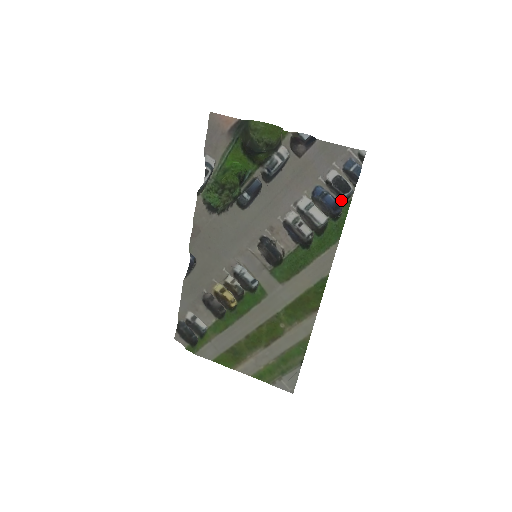
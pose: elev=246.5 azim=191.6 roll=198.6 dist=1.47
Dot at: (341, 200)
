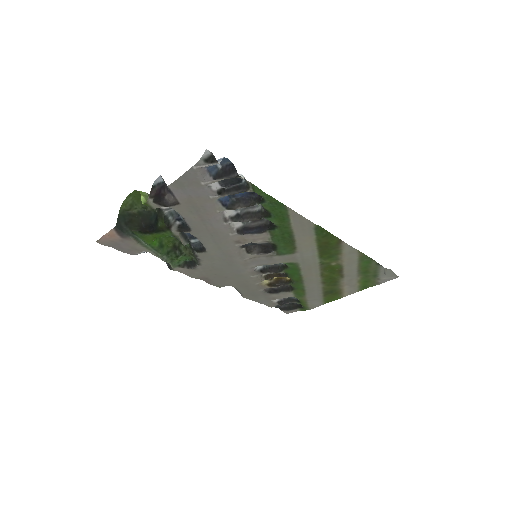
Dot at: (246, 191)
